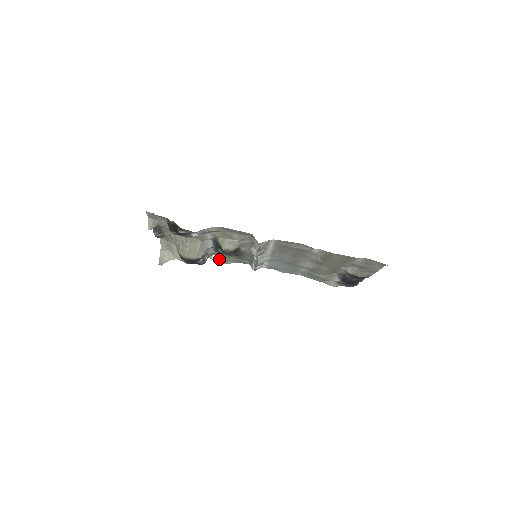
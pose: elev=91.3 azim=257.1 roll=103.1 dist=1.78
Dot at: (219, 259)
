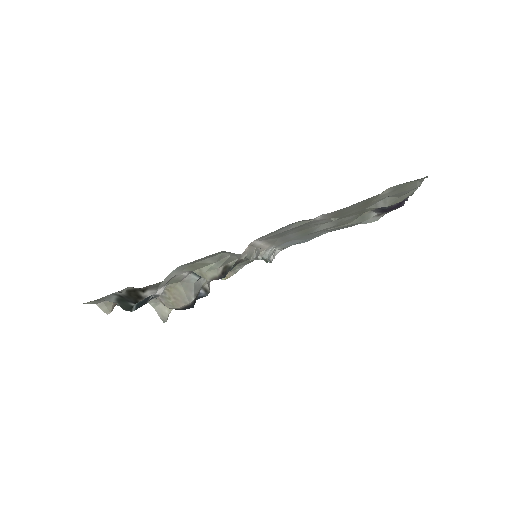
Dot at: occluded
